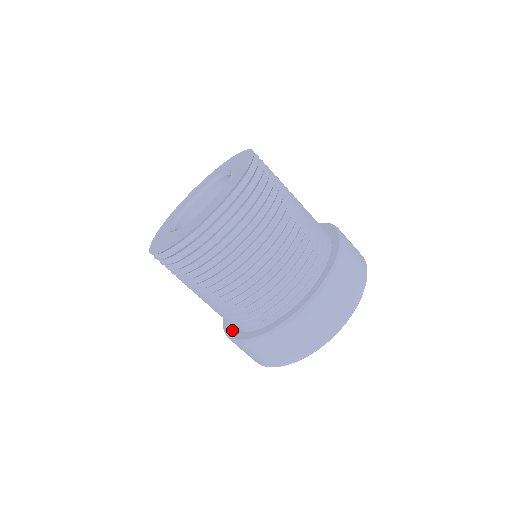
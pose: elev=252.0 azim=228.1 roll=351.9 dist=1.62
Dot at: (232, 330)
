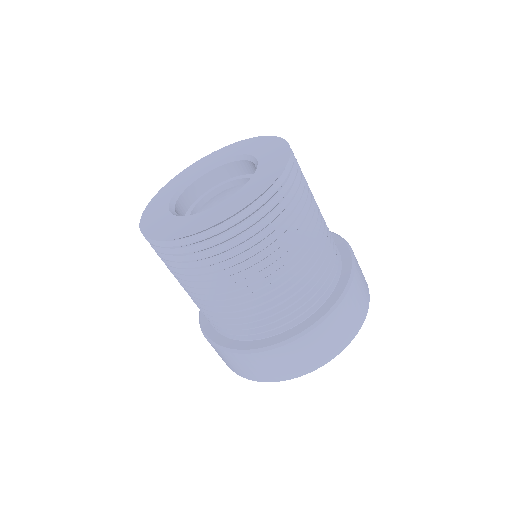
Dot at: occluded
